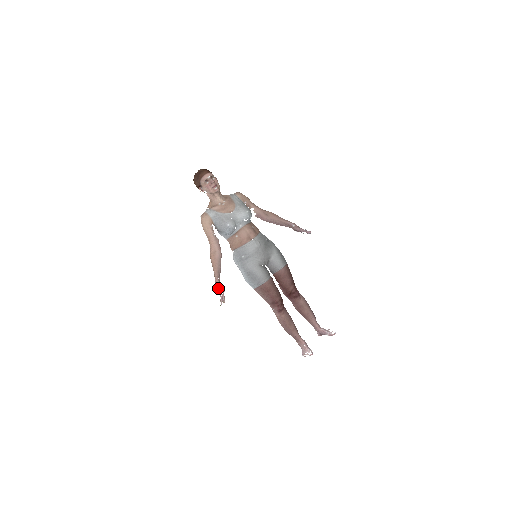
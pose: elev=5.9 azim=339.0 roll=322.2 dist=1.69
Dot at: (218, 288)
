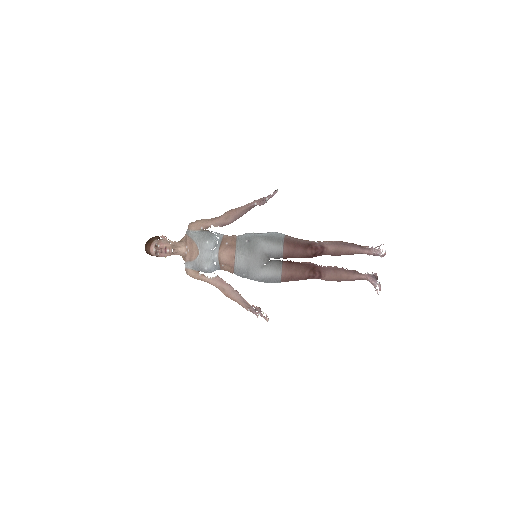
Dot at: occluded
